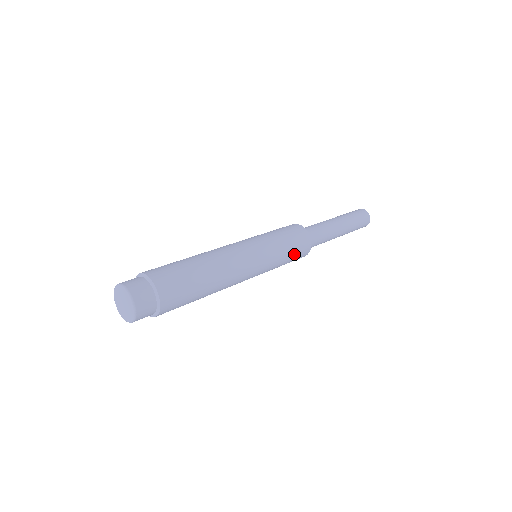
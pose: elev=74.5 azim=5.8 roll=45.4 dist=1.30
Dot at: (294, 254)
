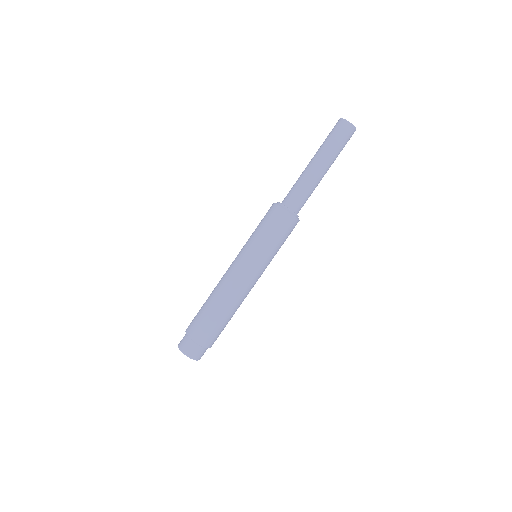
Dot at: (282, 236)
